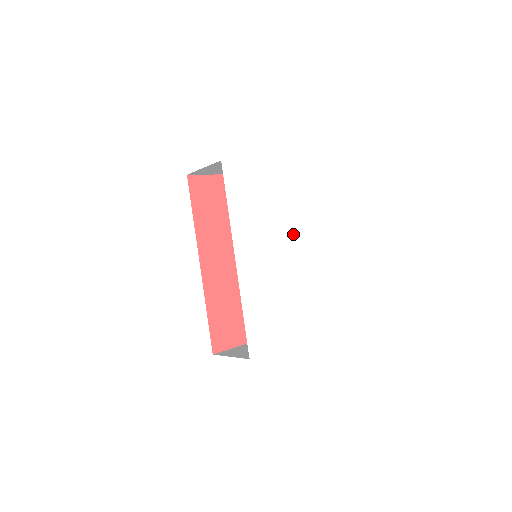
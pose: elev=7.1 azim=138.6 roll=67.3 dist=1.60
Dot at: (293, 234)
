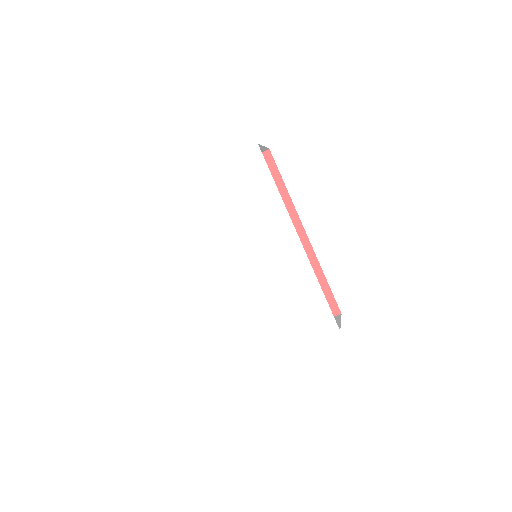
Dot at: (271, 231)
